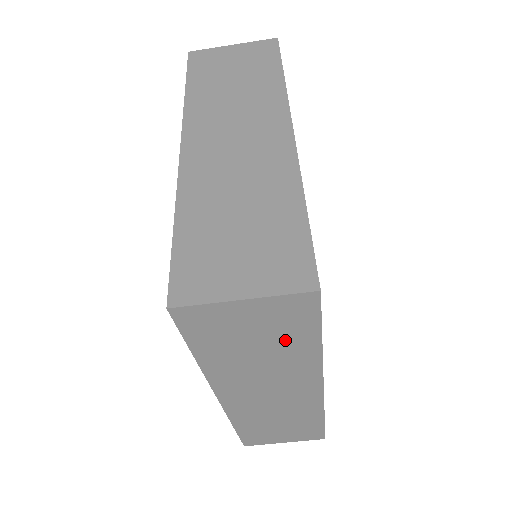
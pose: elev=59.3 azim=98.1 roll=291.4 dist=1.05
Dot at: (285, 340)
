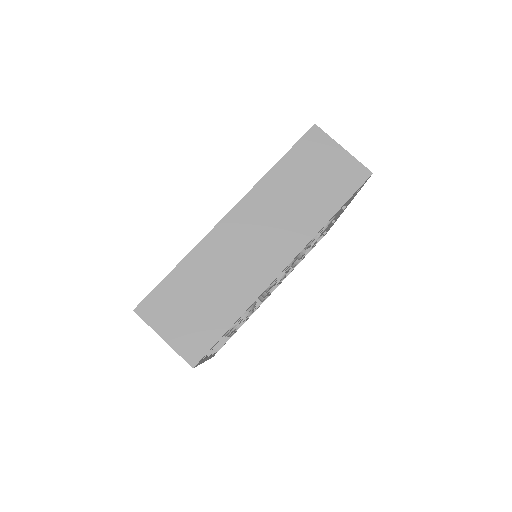
Dot at: (325, 193)
